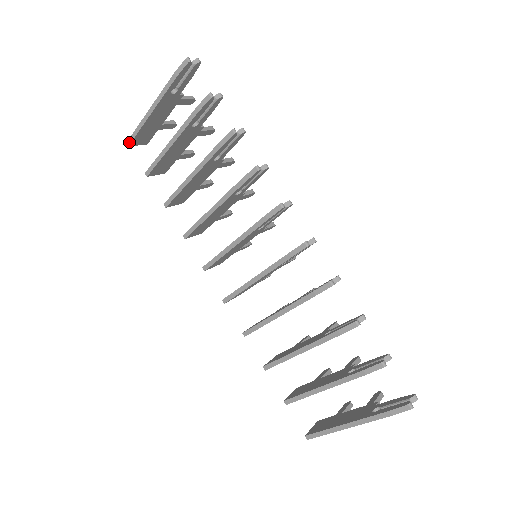
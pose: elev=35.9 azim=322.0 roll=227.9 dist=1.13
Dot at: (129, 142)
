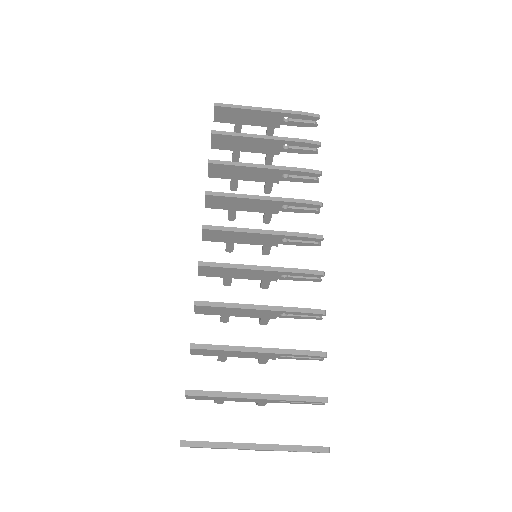
Dot at: (218, 105)
